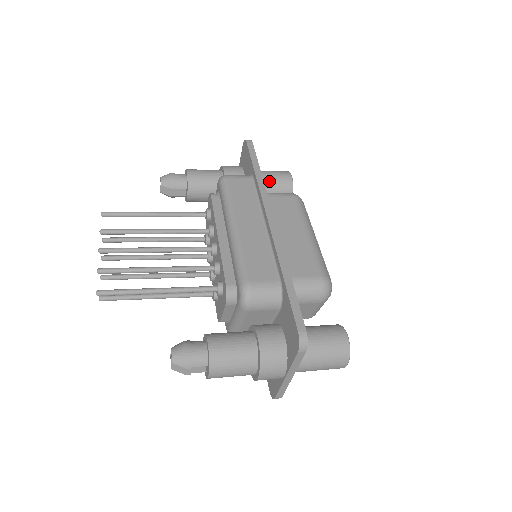
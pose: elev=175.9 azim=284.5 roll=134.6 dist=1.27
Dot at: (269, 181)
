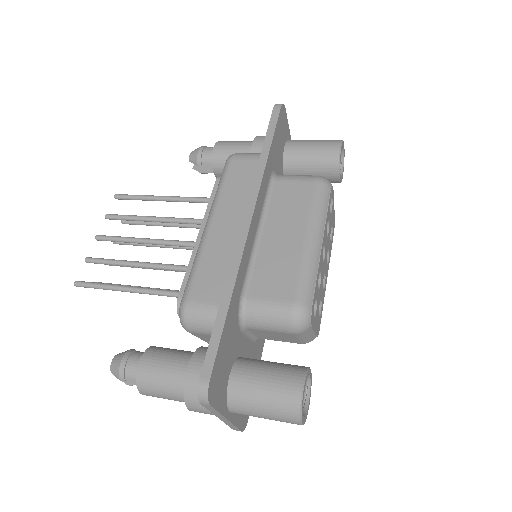
Dot at: (307, 156)
